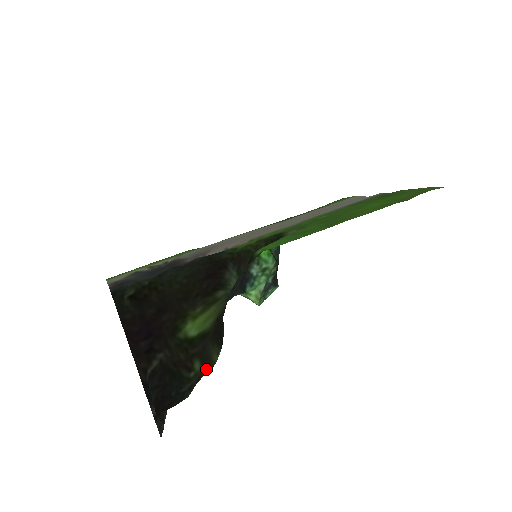
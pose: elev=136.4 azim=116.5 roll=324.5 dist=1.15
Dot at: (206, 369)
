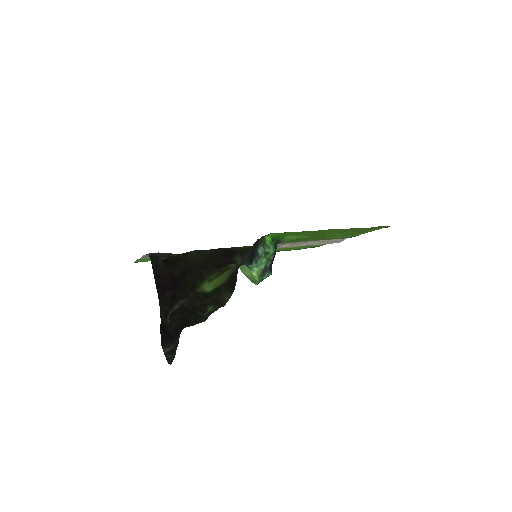
Dot at: (219, 307)
